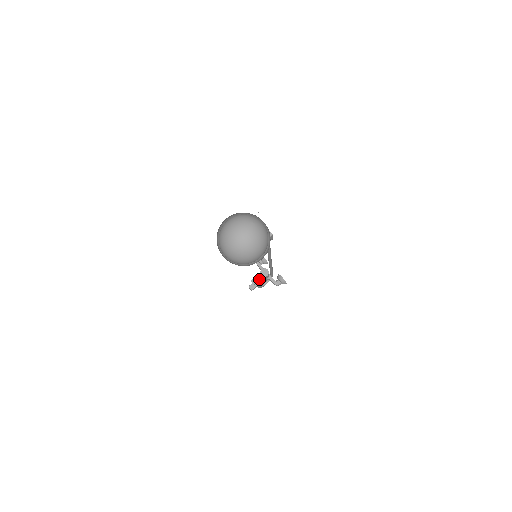
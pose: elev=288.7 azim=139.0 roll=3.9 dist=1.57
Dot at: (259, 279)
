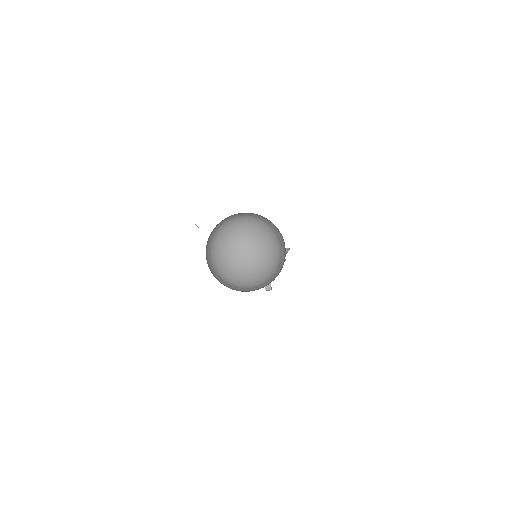
Dot at: occluded
